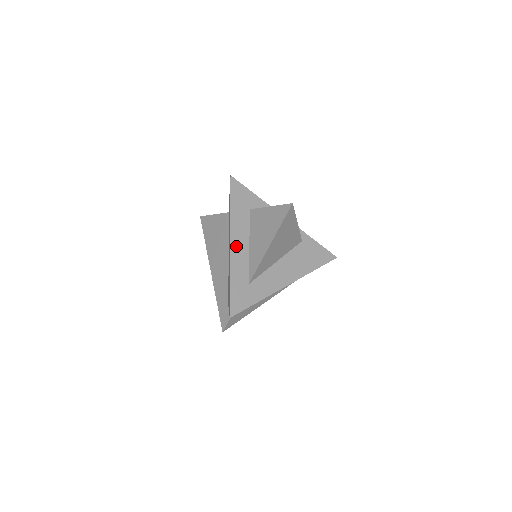
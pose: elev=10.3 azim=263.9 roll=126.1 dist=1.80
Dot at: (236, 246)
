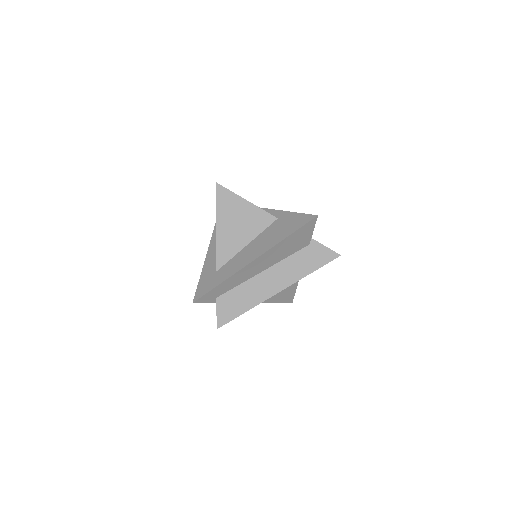
Dot at: (213, 248)
